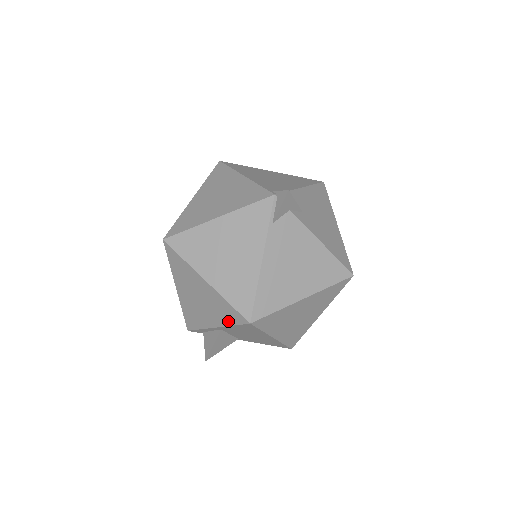
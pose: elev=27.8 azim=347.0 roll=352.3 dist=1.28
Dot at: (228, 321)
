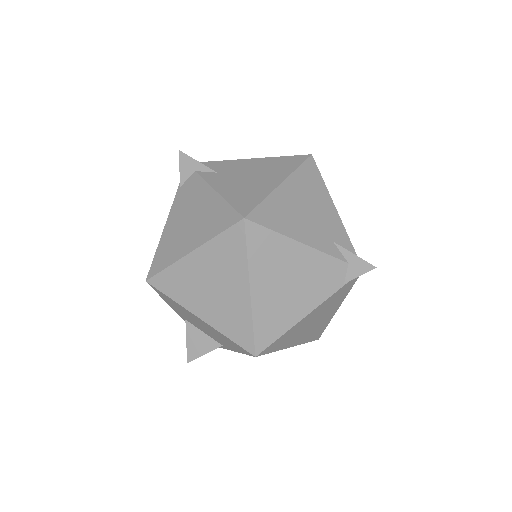
Dot at: occluded
